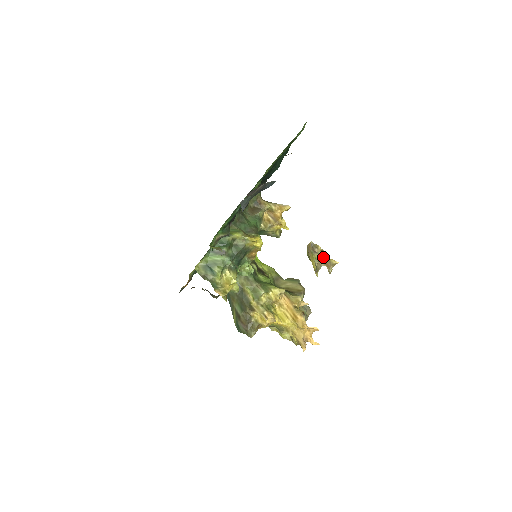
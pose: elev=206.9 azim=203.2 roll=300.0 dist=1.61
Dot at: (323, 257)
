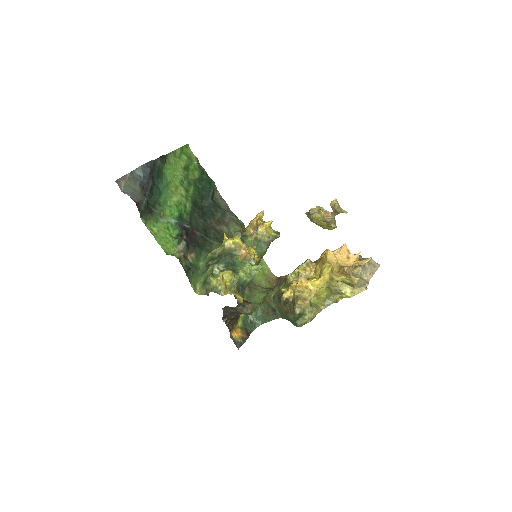
Dot at: (326, 212)
